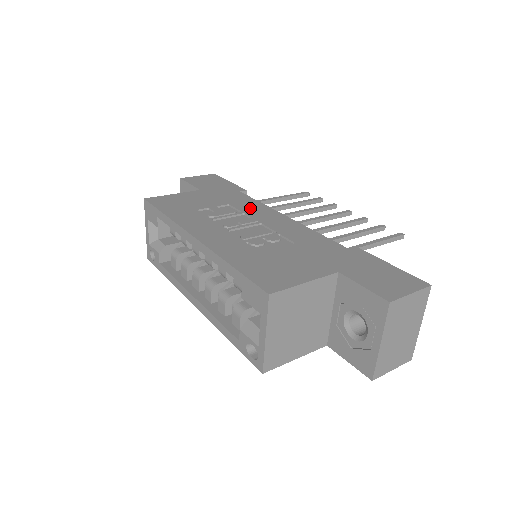
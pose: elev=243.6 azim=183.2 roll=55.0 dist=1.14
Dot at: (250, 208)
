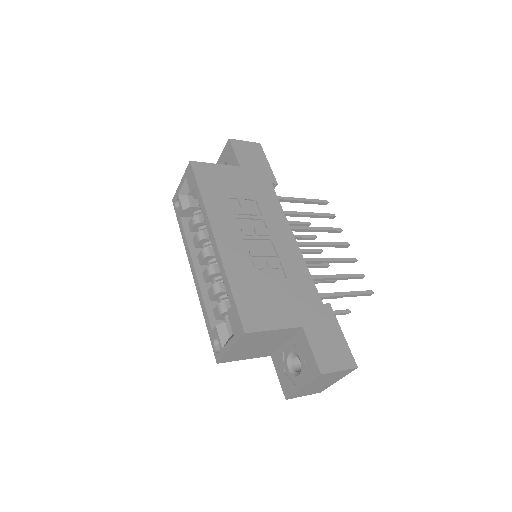
Dot at: (271, 214)
